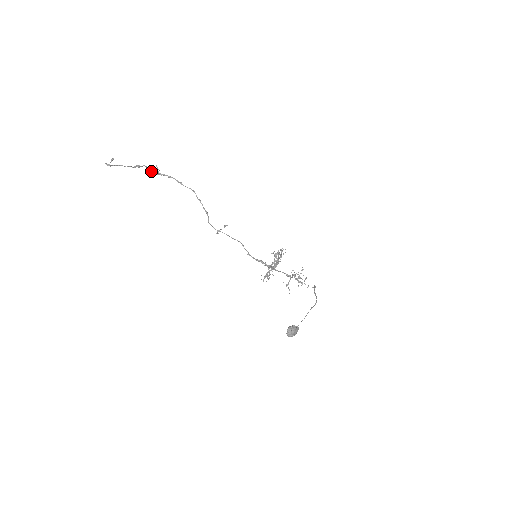
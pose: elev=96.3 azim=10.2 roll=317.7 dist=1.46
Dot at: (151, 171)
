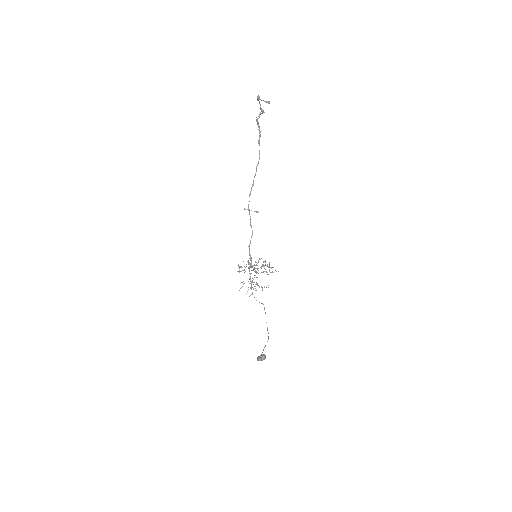
Dot at: (259, 116)
